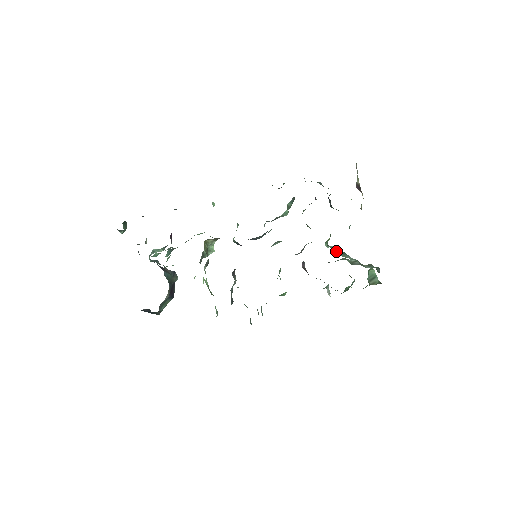
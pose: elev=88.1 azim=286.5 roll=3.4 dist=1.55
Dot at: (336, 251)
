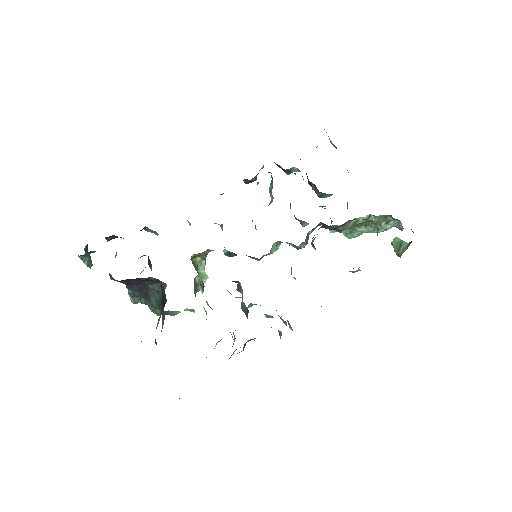
Dot at: (345, 234)
